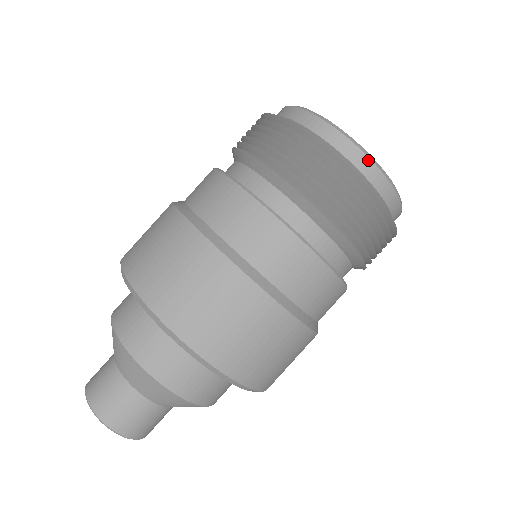
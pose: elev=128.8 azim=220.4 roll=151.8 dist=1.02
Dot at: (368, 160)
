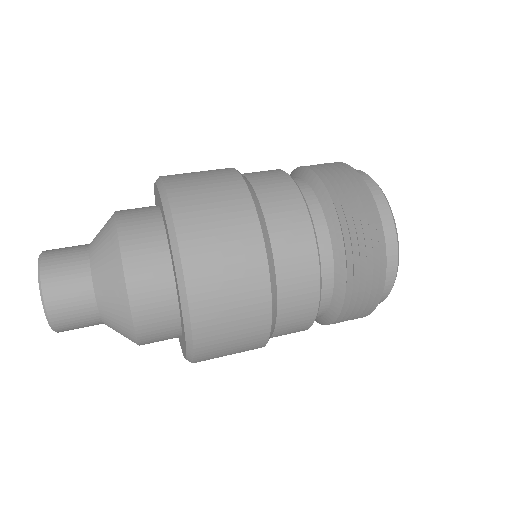
Dot at: (396, 262)
